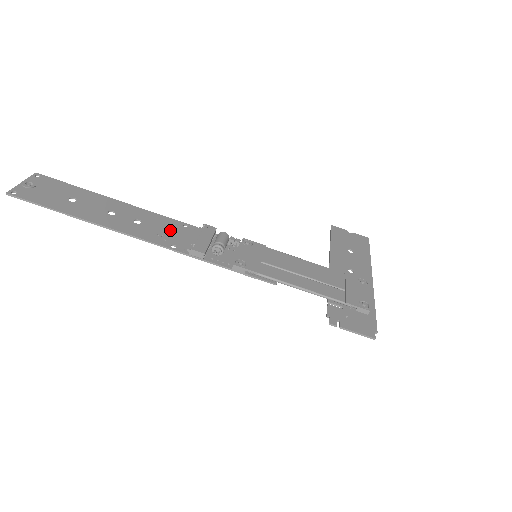
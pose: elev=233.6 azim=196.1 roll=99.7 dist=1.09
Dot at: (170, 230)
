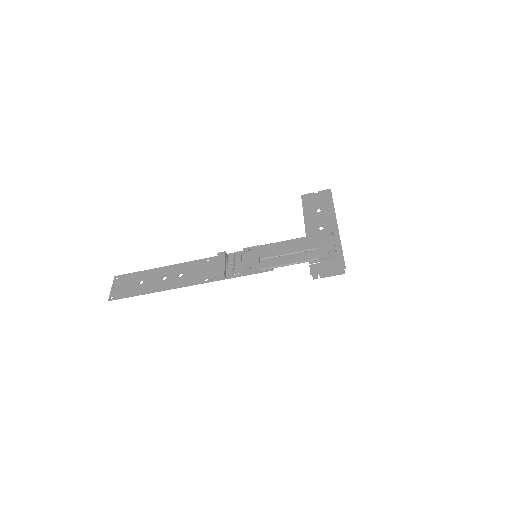
Dot at: (200, 269)
